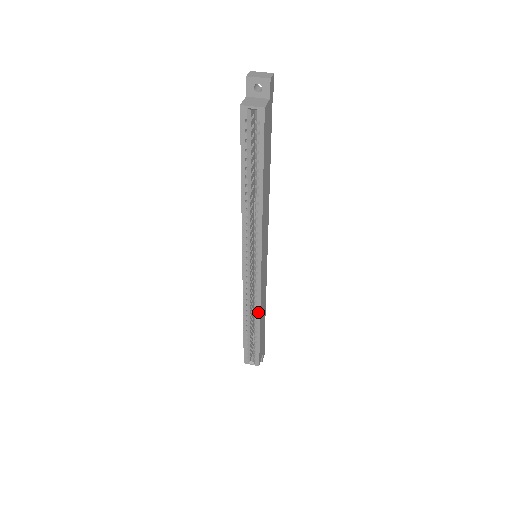
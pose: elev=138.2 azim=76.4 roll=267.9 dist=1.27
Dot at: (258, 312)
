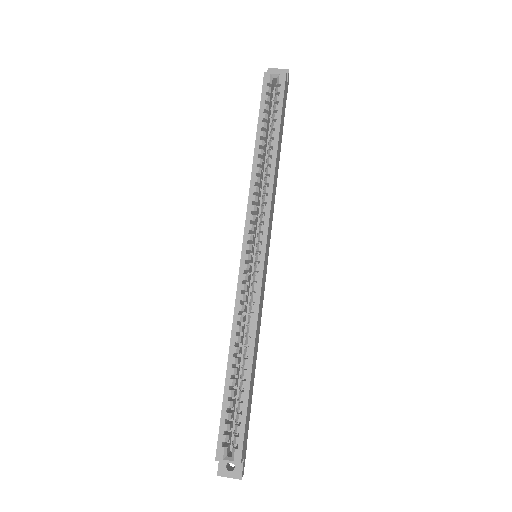
Dot at: (252, 335)
